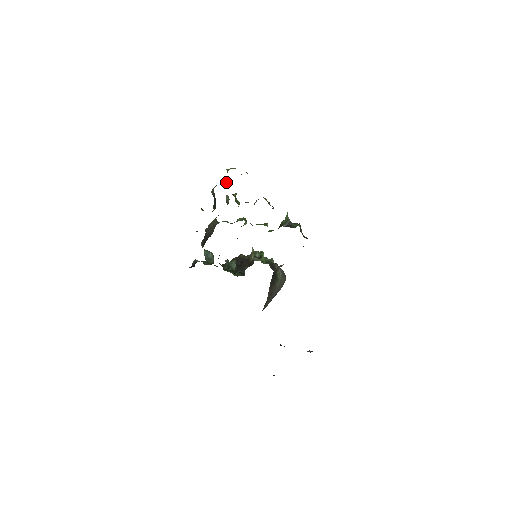
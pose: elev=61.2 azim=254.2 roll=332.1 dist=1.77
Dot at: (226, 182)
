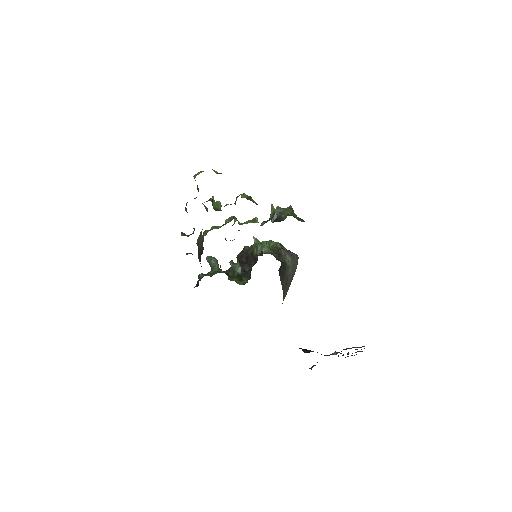
Dot at: occluded
